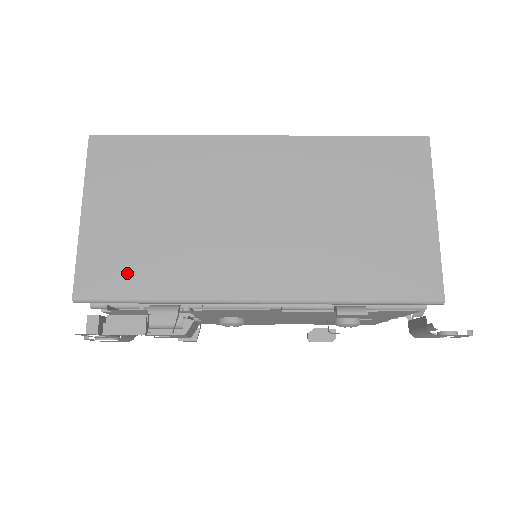
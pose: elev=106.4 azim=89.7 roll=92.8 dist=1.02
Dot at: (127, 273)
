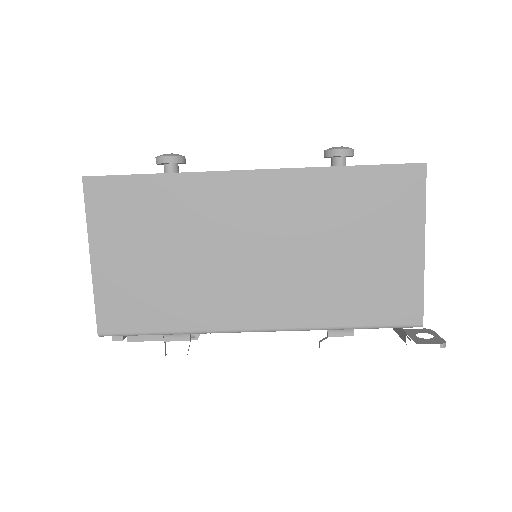
Dot at: (141, 312)
